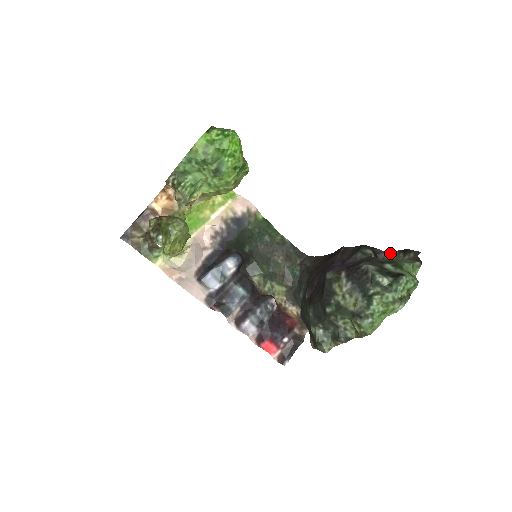
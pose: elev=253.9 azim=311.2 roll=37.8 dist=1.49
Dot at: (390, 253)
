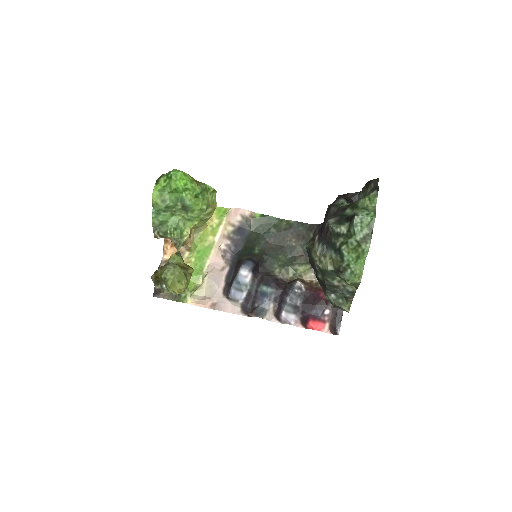
Dot at: (361, 191)
